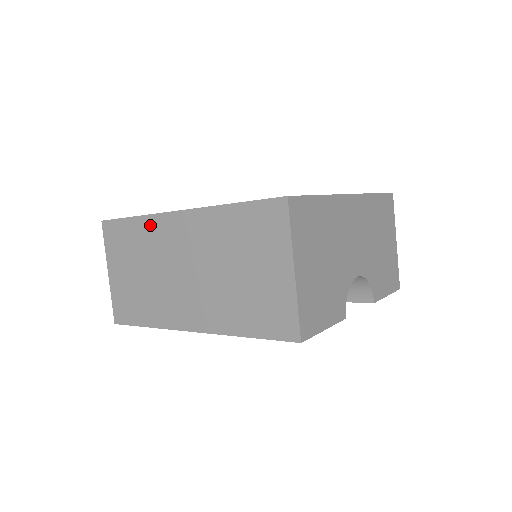
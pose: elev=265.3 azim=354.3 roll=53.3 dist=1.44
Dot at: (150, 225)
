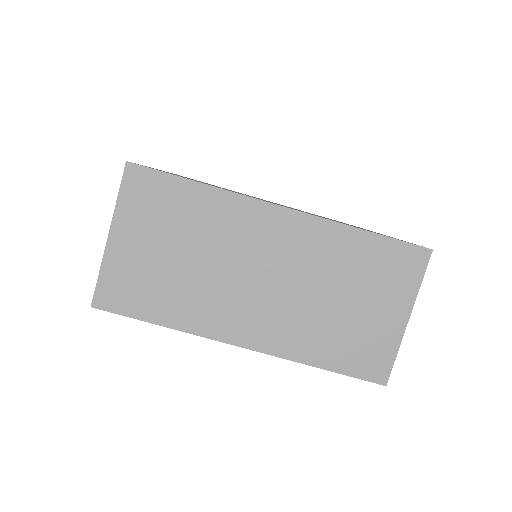
Dot at: (226, 205)
